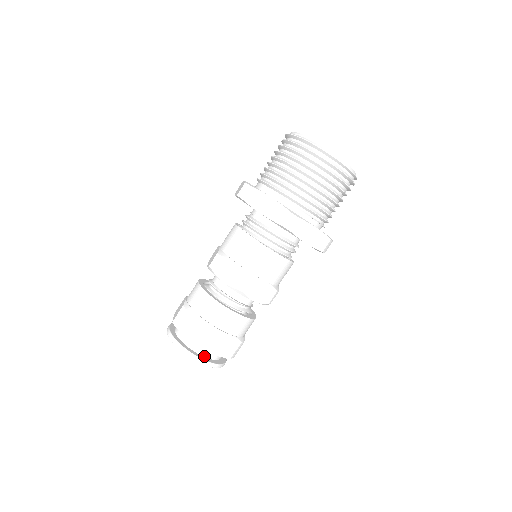
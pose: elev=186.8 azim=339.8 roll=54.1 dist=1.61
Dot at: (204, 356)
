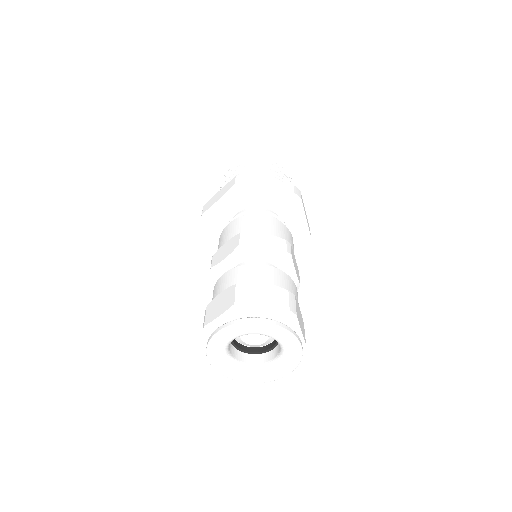
Dot at: occluded
